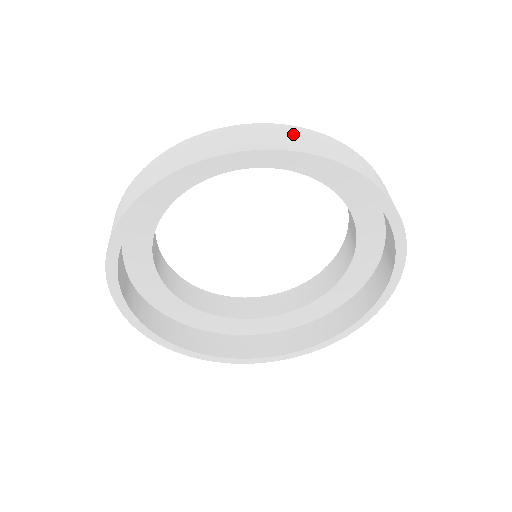
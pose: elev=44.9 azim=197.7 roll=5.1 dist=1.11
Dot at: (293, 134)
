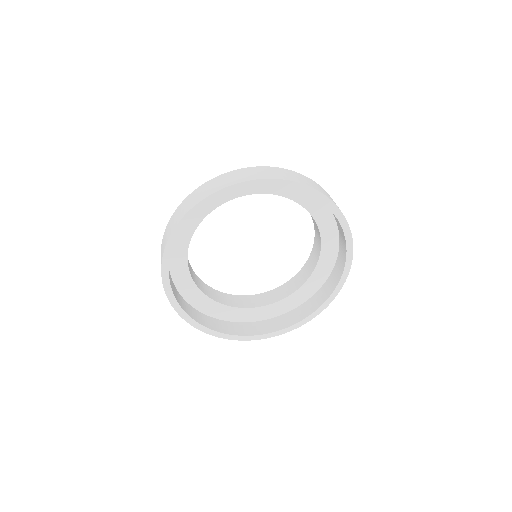
Dot at: (179, 211)
